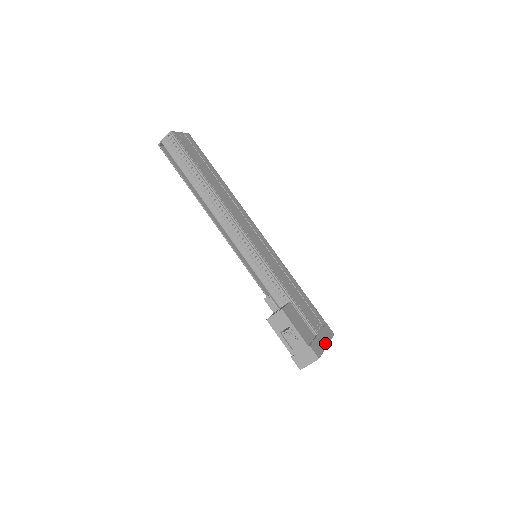
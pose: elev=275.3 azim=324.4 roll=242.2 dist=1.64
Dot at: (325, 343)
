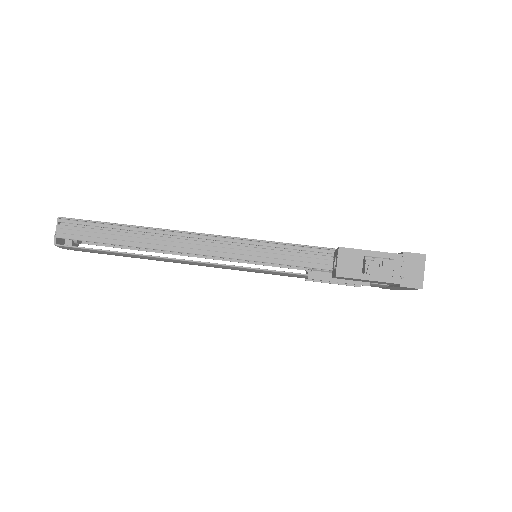
Dot at: occluded
